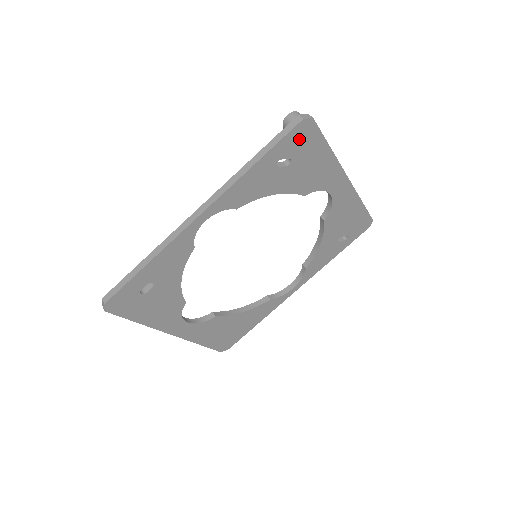
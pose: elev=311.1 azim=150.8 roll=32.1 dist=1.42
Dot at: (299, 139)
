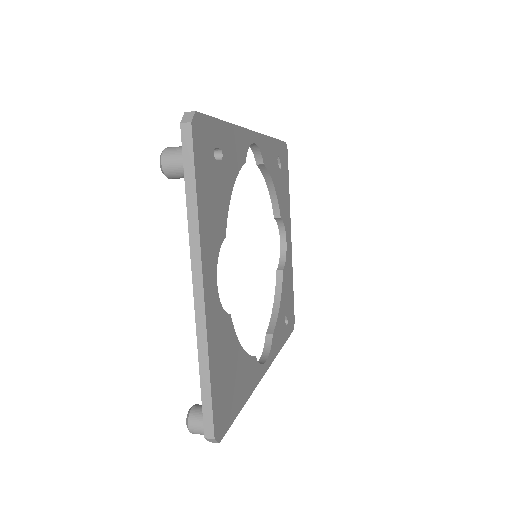
Dot at: (283, 155)
